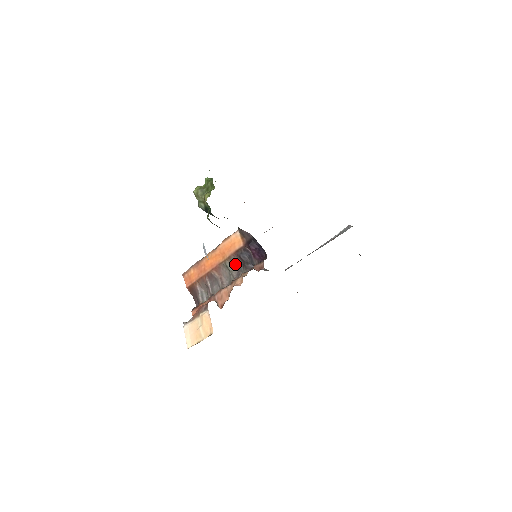
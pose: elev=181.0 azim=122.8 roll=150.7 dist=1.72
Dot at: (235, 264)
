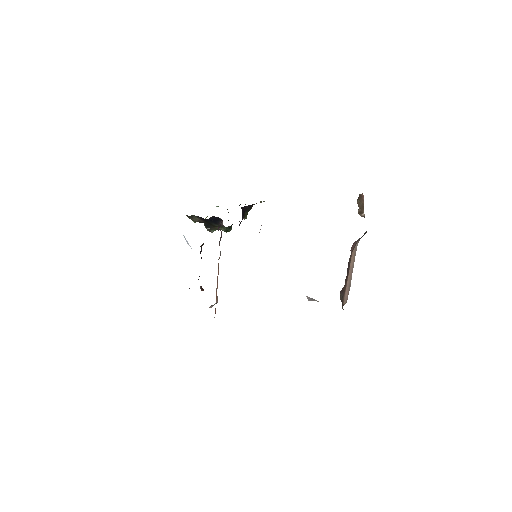
Dot at: (220, 254)
